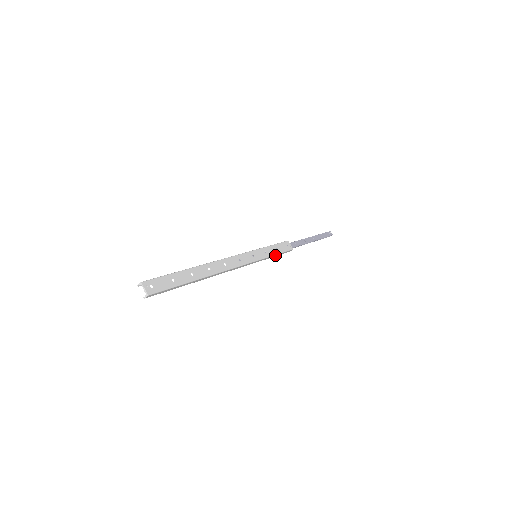
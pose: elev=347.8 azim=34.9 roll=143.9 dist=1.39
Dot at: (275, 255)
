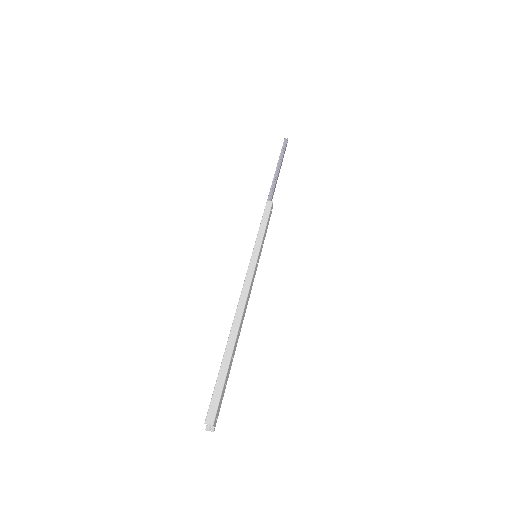
Dot at: occluded
